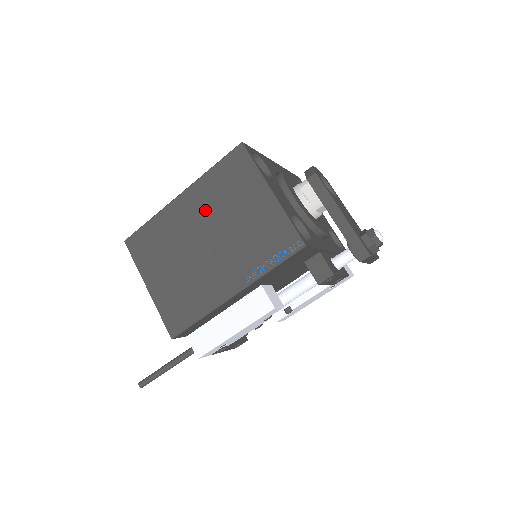
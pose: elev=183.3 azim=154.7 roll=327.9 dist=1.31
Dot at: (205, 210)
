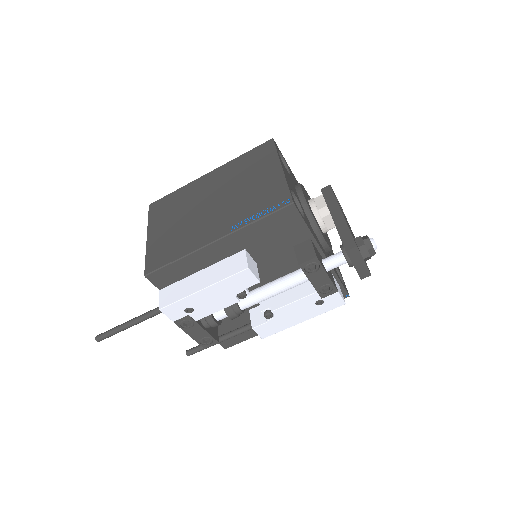
Dot at: (223, 181)
